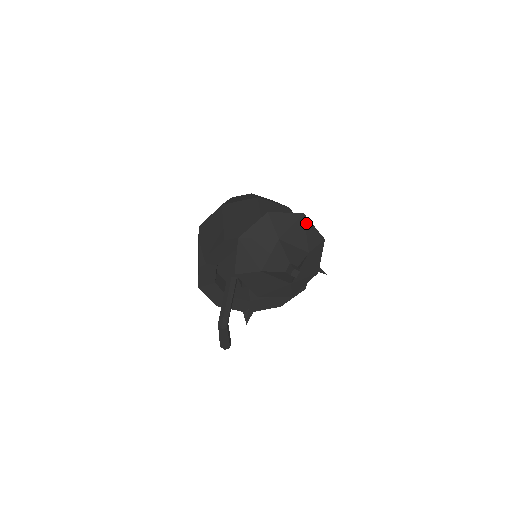
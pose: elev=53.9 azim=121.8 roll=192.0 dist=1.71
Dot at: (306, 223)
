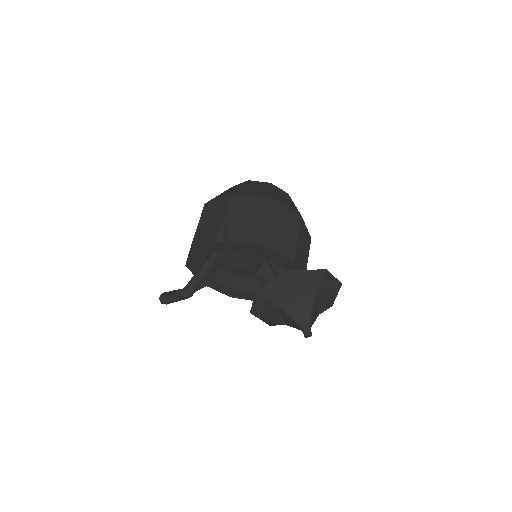
Dot at: (337, 291)
